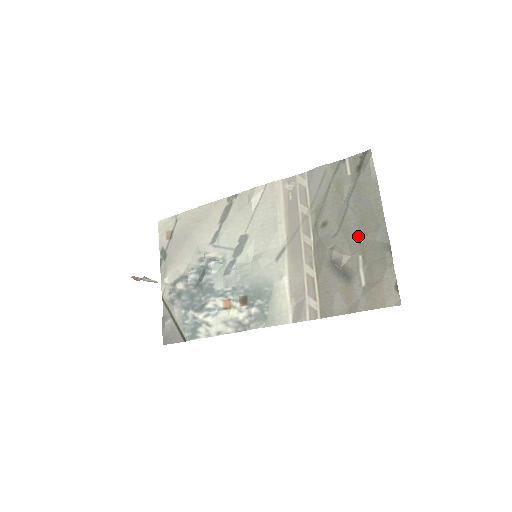
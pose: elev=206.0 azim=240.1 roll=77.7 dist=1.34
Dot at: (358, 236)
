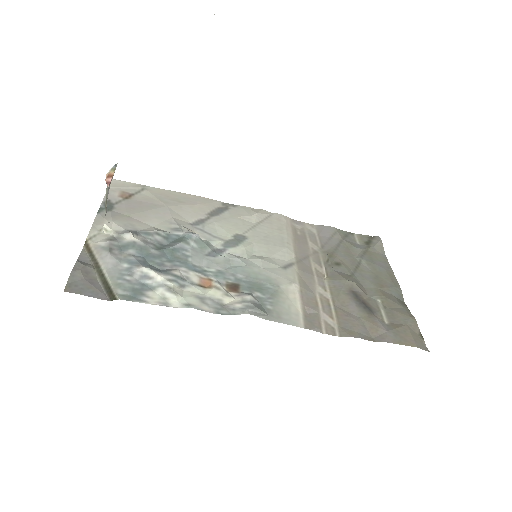
Dot at: (375, 285)
